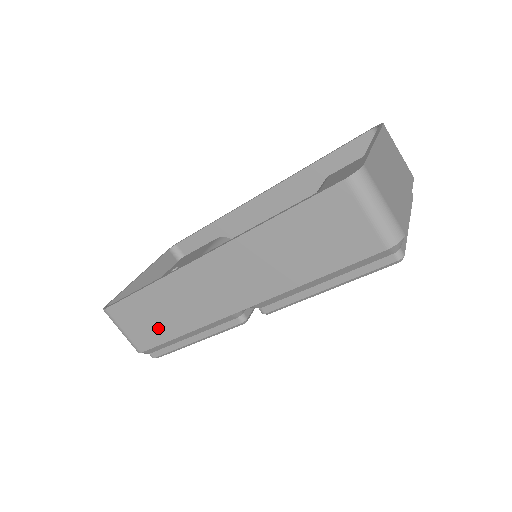
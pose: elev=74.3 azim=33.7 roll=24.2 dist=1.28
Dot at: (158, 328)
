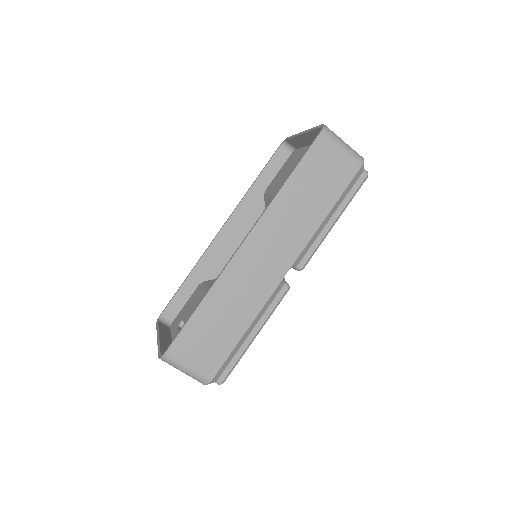
Dot at: (223, 338)
